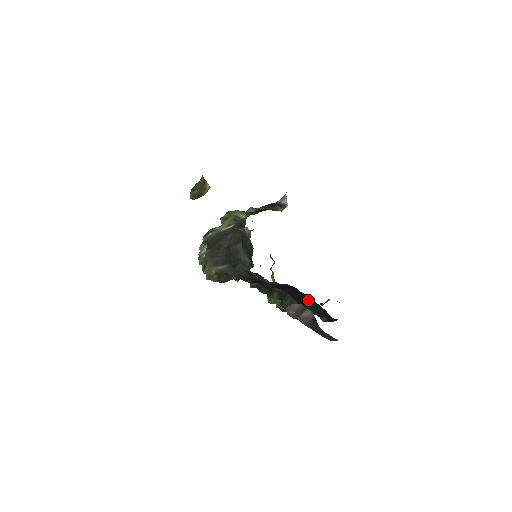
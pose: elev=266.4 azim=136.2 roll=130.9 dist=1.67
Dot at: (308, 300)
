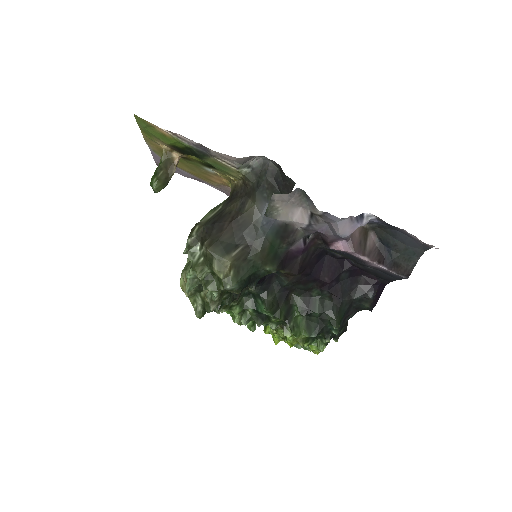
Dot at: (344, 272)
